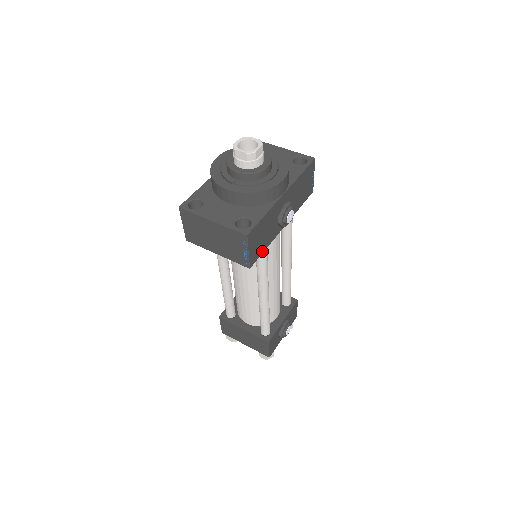
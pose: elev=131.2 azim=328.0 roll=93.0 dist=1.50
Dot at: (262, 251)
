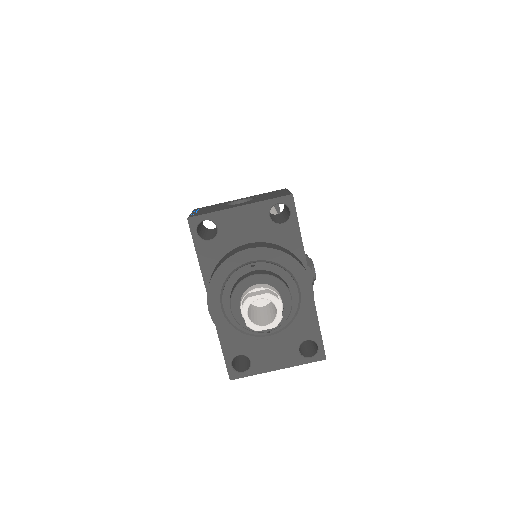
Dot at: occluded
